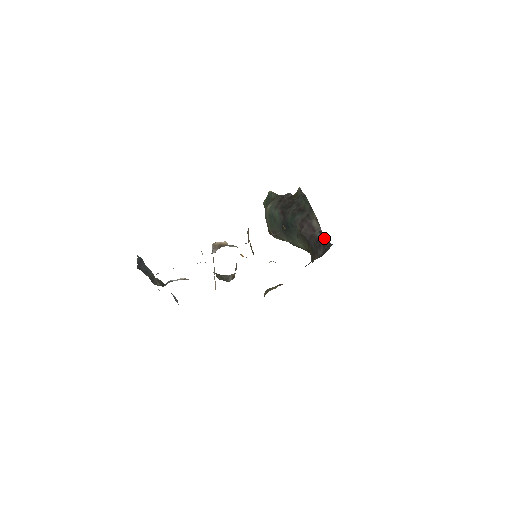
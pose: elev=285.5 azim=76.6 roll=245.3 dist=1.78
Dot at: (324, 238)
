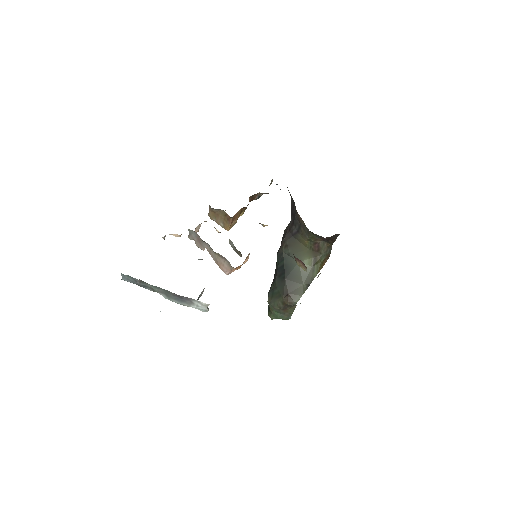
Dot at: (291, 210)
